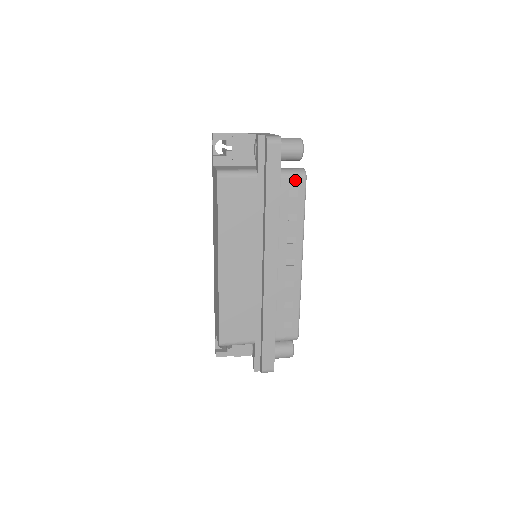
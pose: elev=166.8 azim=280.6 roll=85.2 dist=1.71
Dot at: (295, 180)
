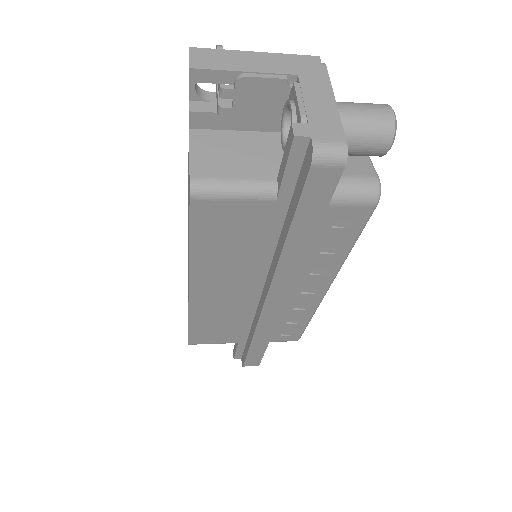
Dot at: (353, 207)
